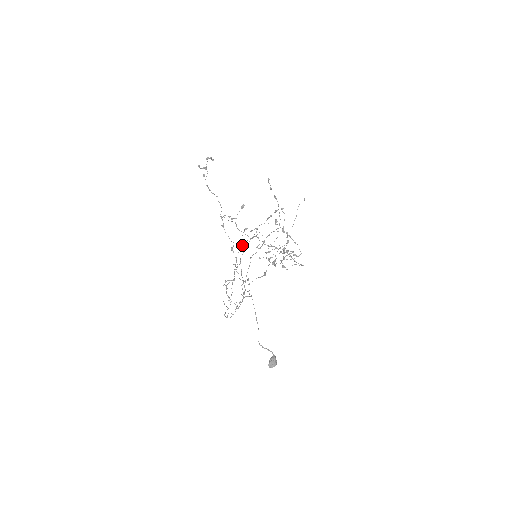
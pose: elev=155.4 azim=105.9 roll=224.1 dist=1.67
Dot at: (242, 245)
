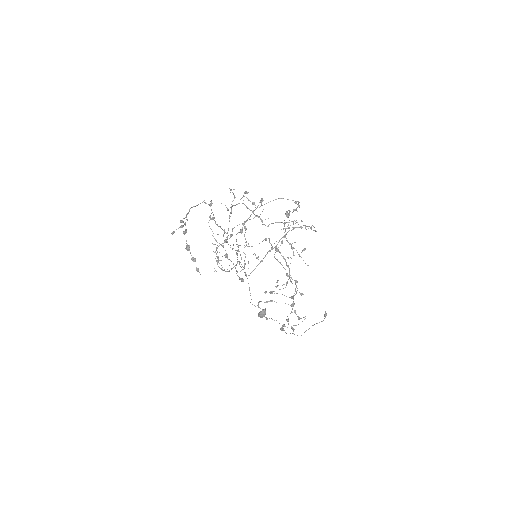
Dot at: occluded
